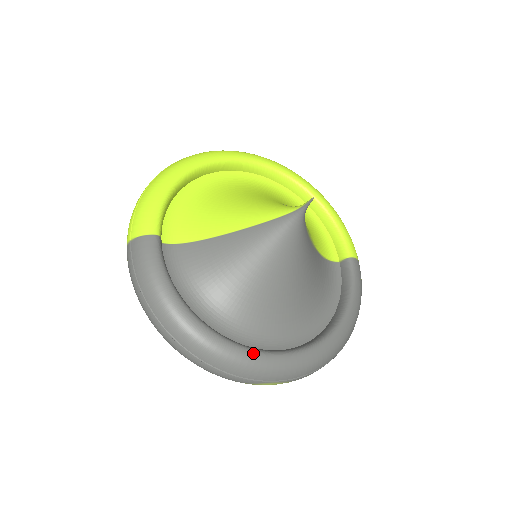
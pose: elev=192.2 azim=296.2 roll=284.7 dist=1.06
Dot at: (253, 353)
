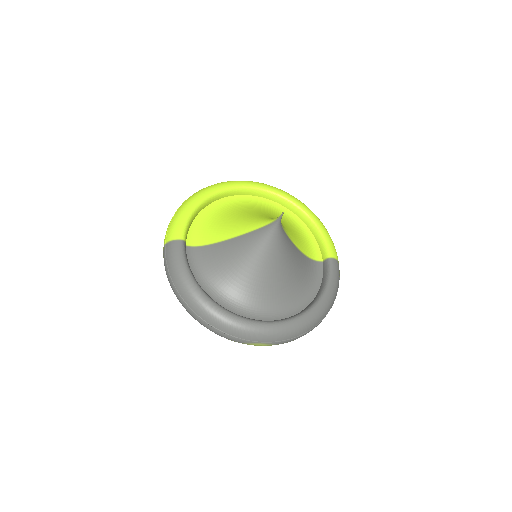
Dot at: (245, 320)
